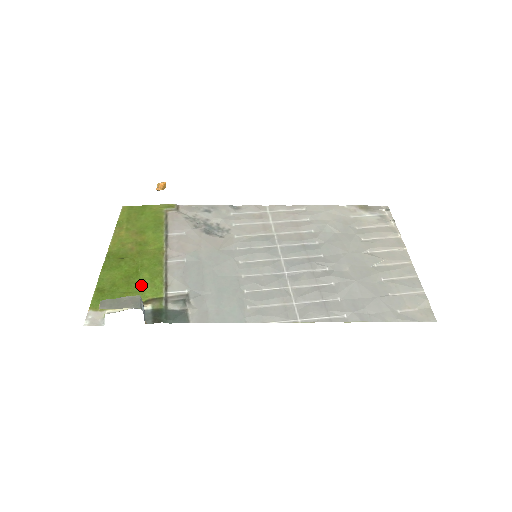
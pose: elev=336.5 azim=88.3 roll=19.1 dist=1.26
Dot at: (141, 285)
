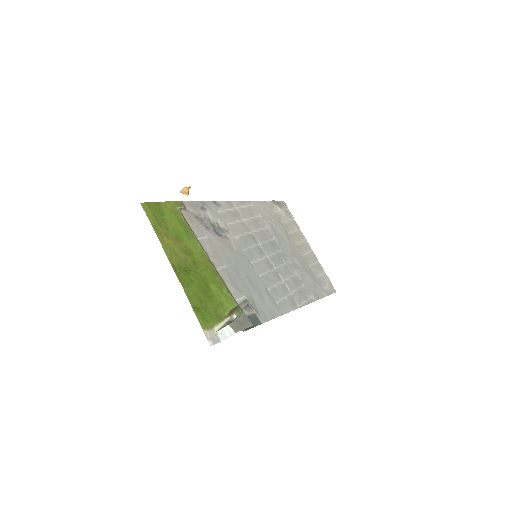
Dot at: (218, 297)
